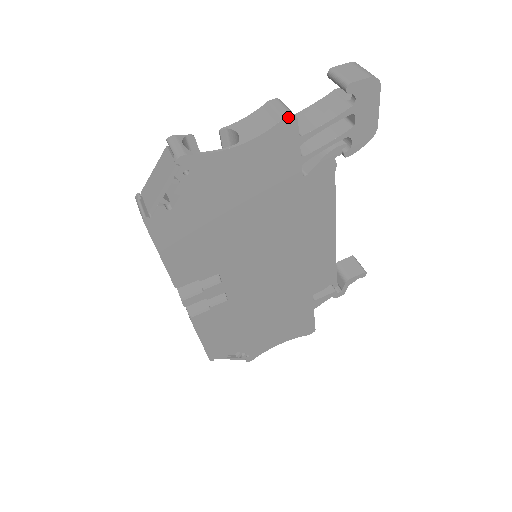
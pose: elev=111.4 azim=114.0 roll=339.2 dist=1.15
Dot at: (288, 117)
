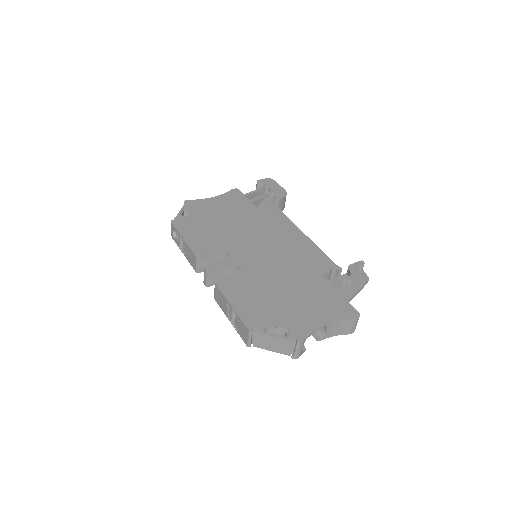
Dot at: (234, 189)
